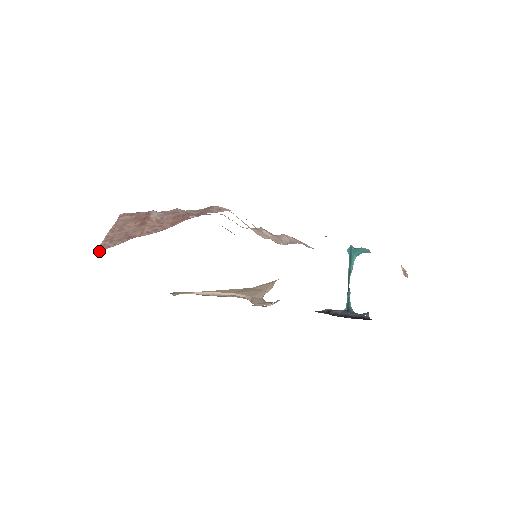
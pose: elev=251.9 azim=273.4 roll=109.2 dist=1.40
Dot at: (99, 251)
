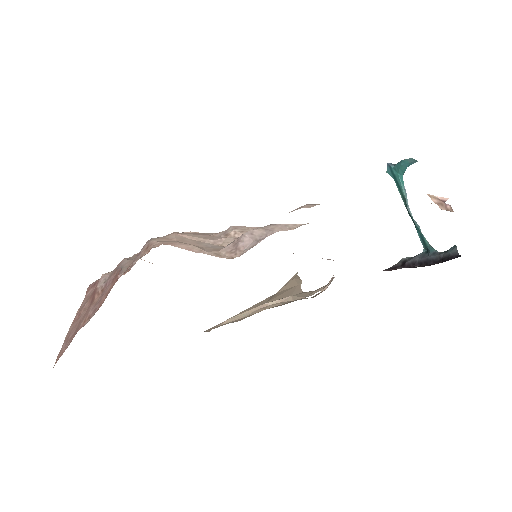
Dot at: (55, 363)
